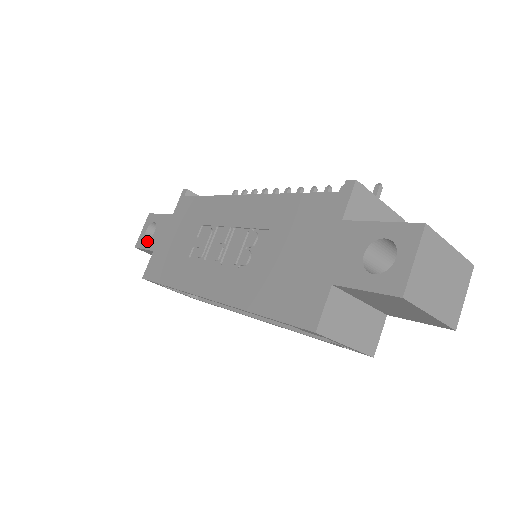
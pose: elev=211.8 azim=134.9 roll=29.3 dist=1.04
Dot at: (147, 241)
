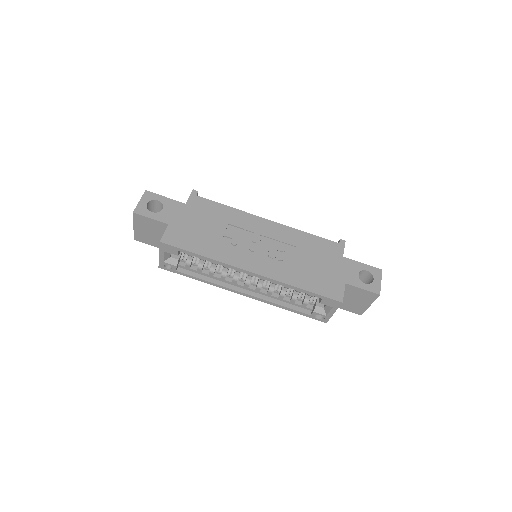
Dot at: (154, 213)
